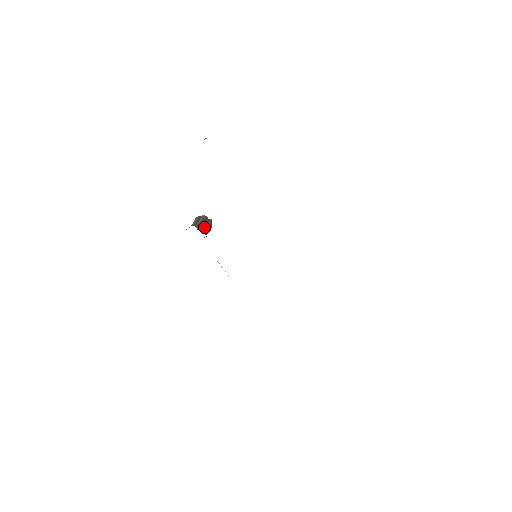
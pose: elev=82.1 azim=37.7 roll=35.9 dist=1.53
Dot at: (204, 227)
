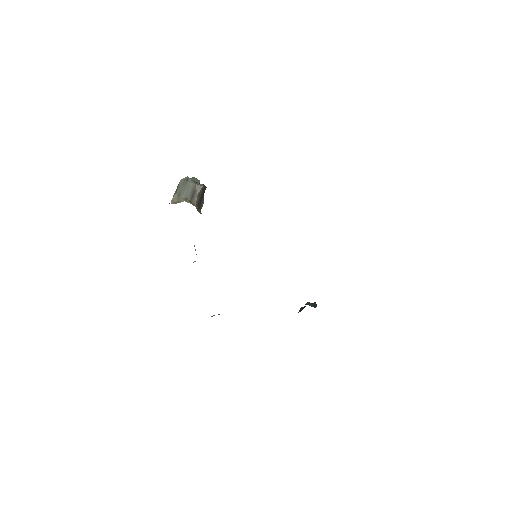
Dot at: (201, 203)
